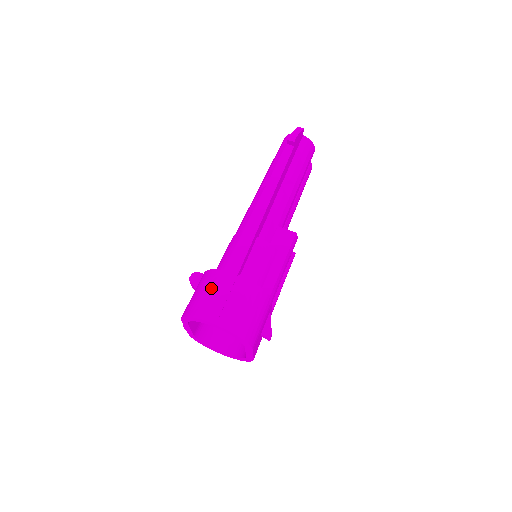
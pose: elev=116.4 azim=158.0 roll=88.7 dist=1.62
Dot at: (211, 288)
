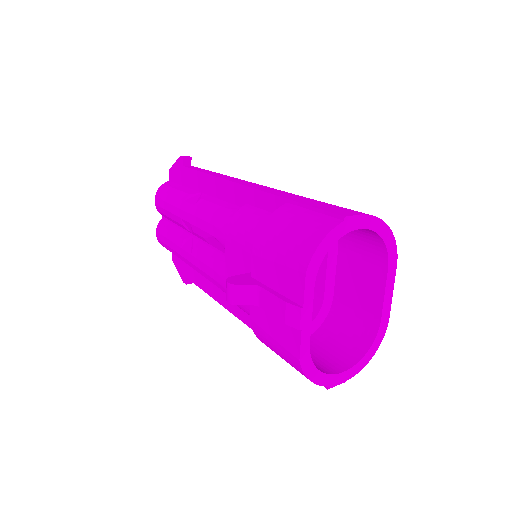
Dot at: (302, 212)
